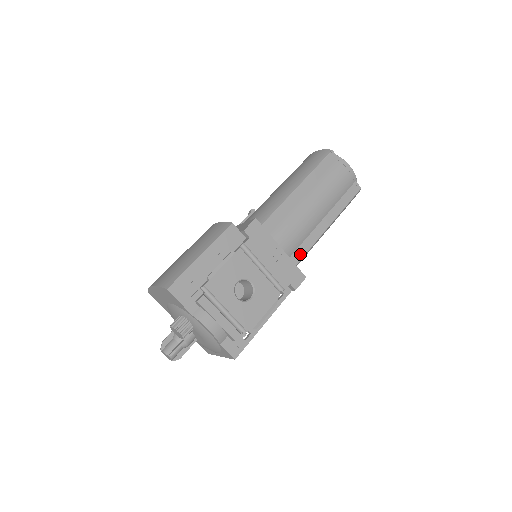
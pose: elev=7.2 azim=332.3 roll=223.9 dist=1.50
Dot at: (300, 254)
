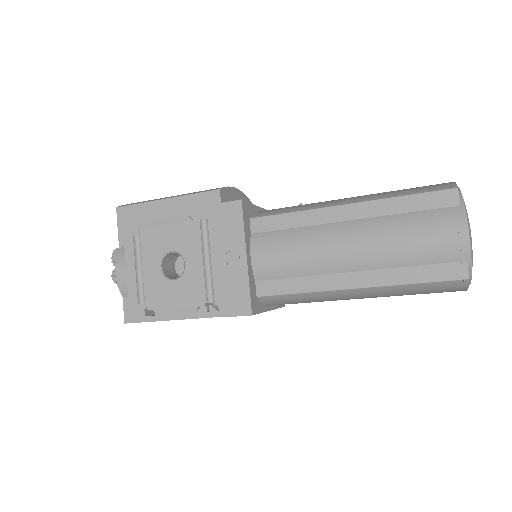
Dot at: (281, 288)
